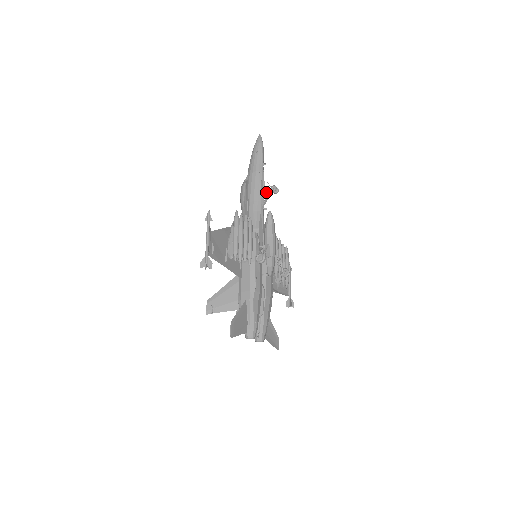
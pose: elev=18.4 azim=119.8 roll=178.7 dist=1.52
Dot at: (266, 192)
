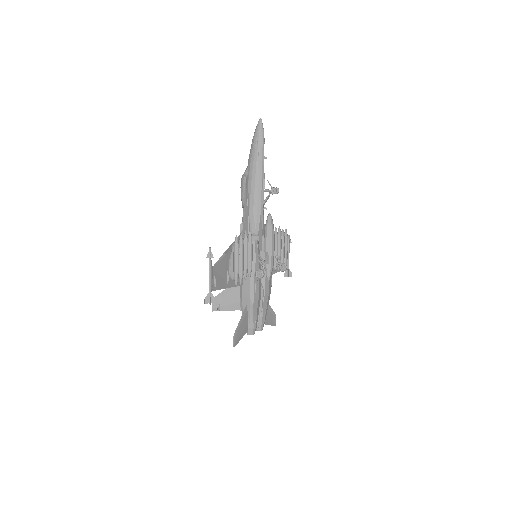
Dot at: (266, 191)
